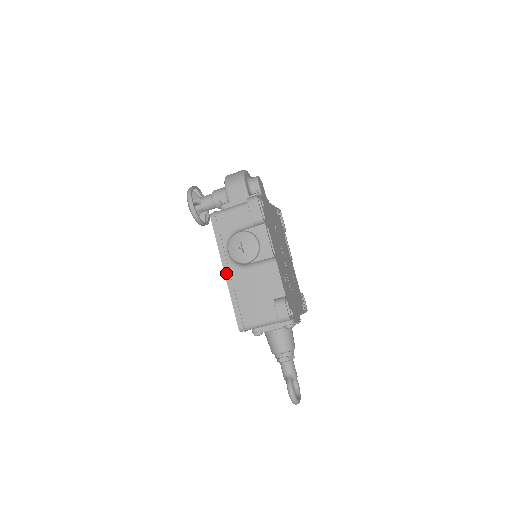
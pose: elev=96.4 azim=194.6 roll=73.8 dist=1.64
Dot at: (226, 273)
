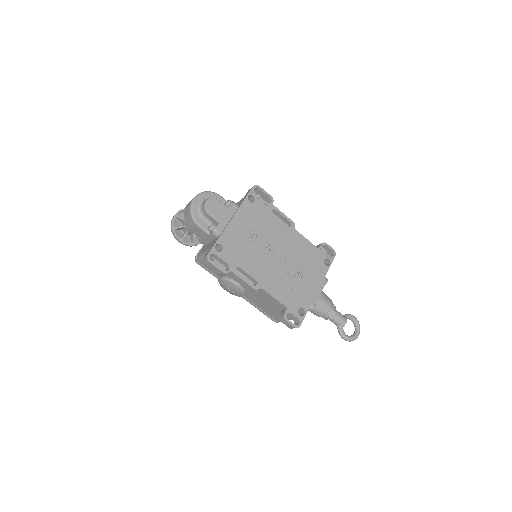
Dot at: occluded
